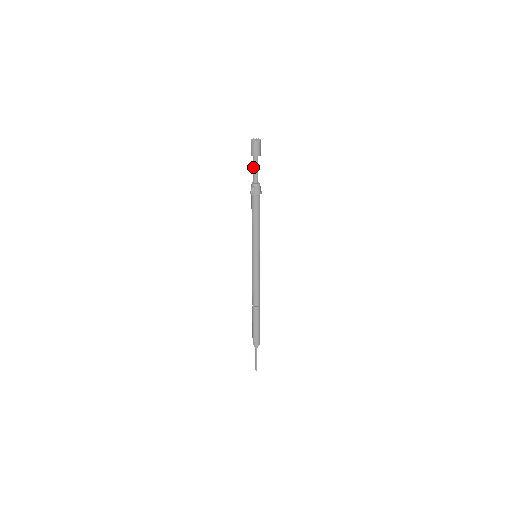
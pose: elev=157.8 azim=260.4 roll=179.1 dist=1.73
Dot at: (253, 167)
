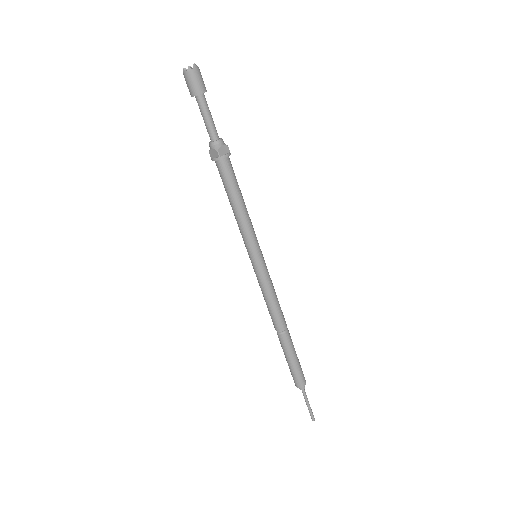
Dot at: (205, 114)
